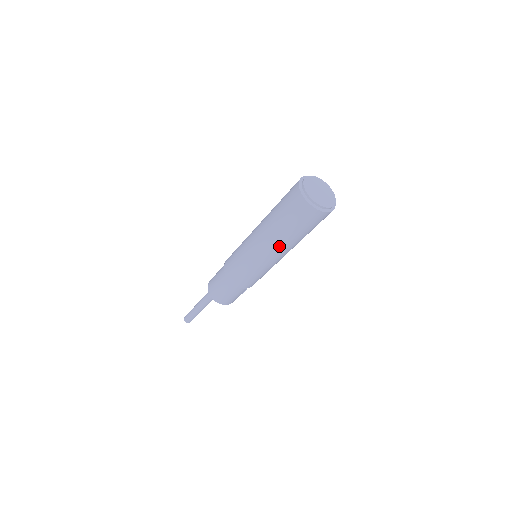
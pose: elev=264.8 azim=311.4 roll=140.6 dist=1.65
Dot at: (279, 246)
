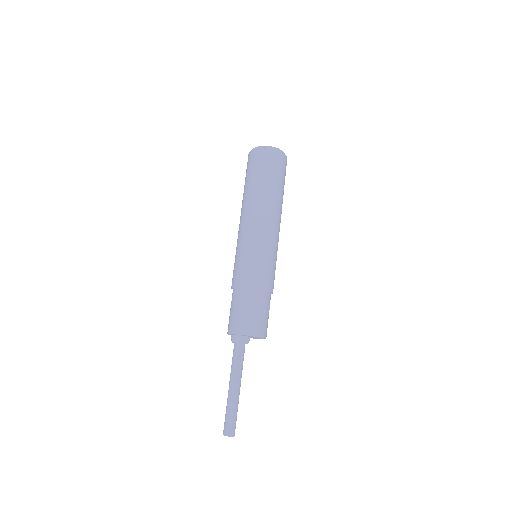
Dot at: (269, 205)
